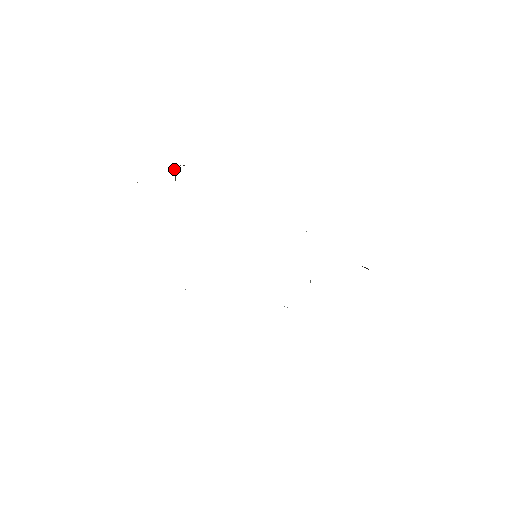
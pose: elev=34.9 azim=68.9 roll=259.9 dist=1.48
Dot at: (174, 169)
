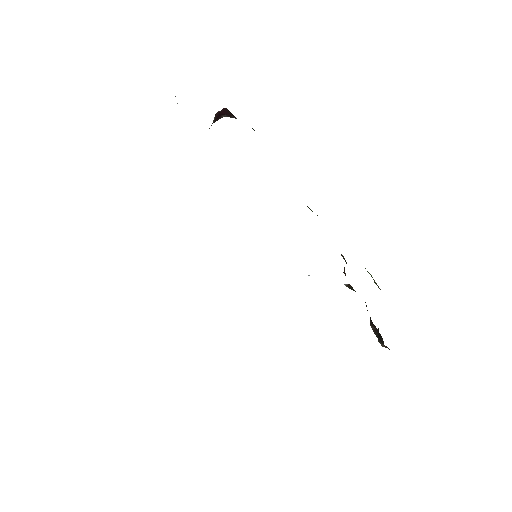
Dot at: (218, 112)
